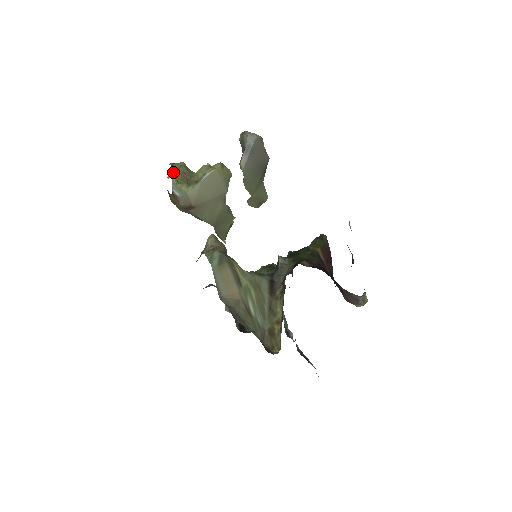
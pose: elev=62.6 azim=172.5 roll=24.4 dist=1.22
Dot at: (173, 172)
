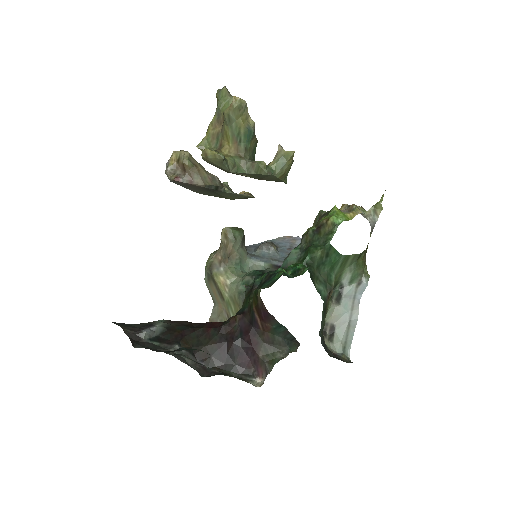
Dot at: (215, 113)
